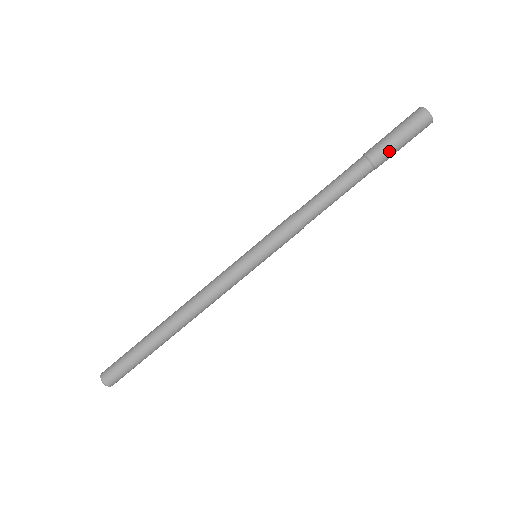
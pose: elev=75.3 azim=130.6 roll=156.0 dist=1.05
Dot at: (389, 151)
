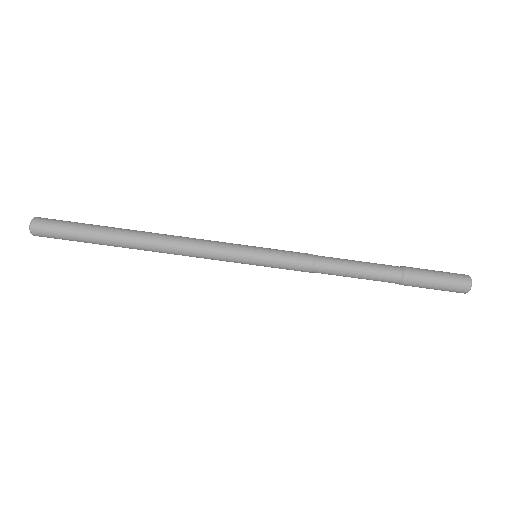
Dot at: (422, 281)
